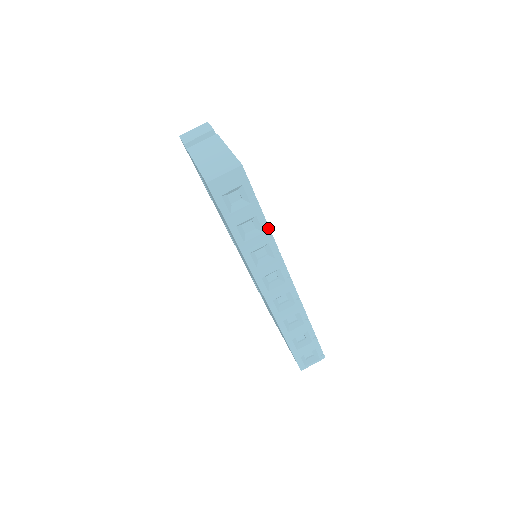
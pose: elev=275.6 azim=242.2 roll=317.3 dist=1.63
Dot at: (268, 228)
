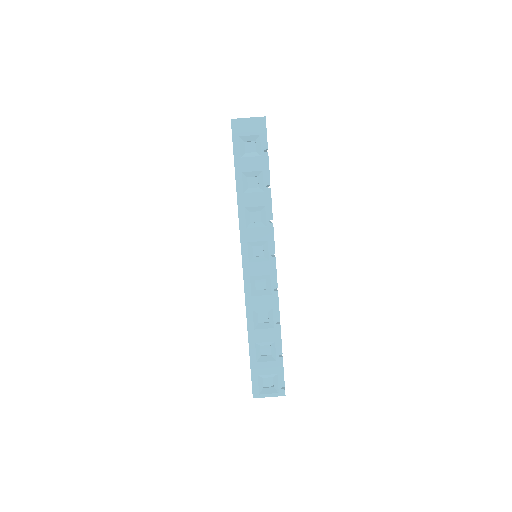
Dot at: (270, 189)
